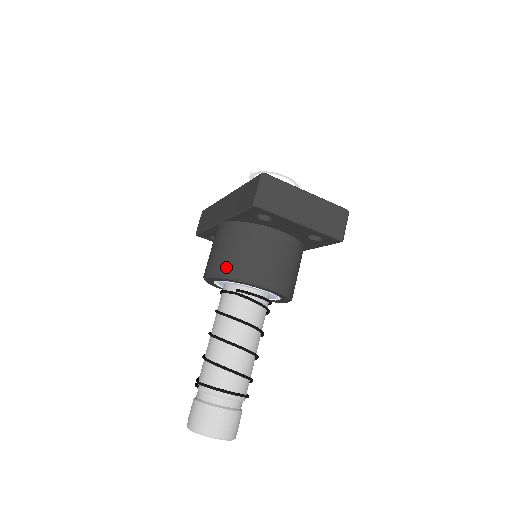
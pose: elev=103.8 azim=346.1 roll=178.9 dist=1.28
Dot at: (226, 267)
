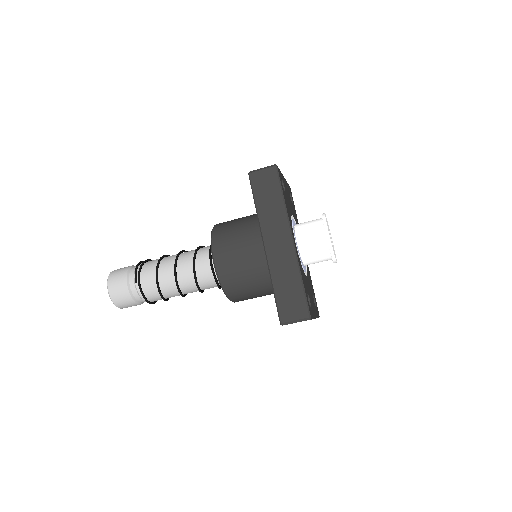
Dot at: (229, 283)
